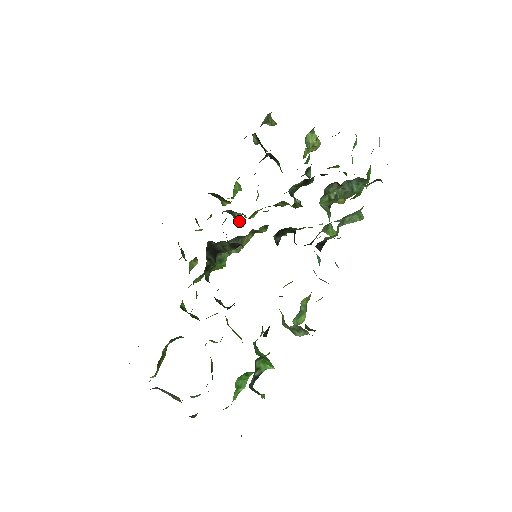
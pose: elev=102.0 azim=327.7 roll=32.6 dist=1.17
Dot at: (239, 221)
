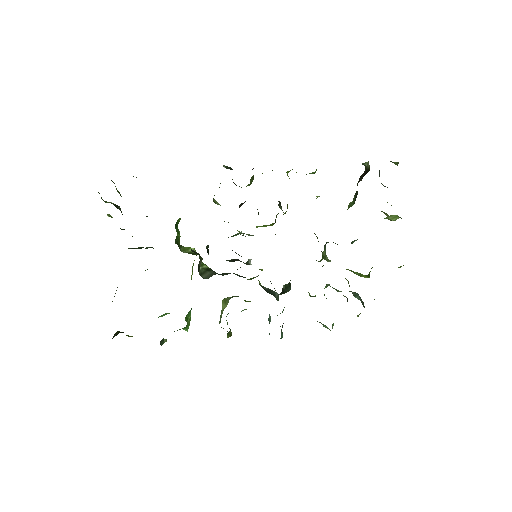
Dot at: occluded
